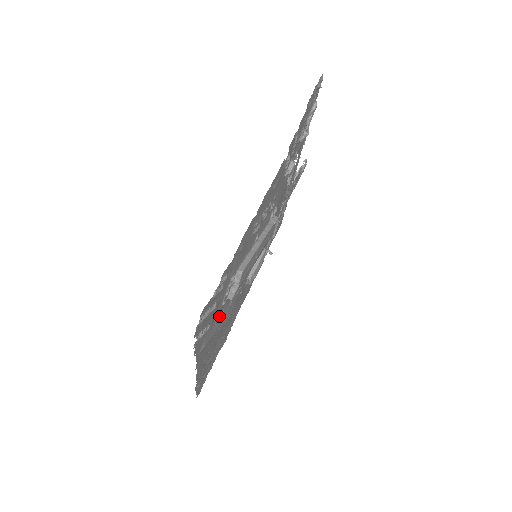
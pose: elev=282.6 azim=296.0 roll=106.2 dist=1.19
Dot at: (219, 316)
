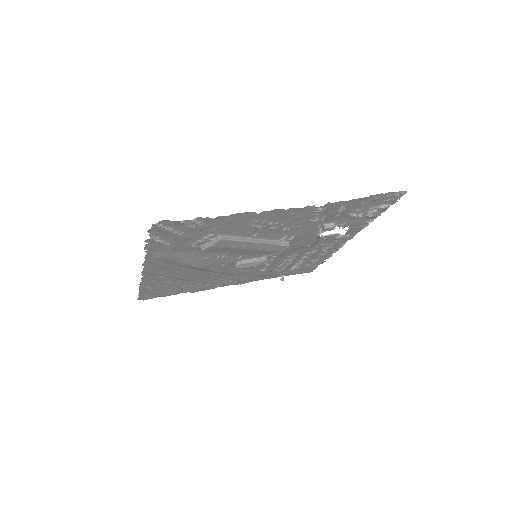
Dot at: (187, 253)
